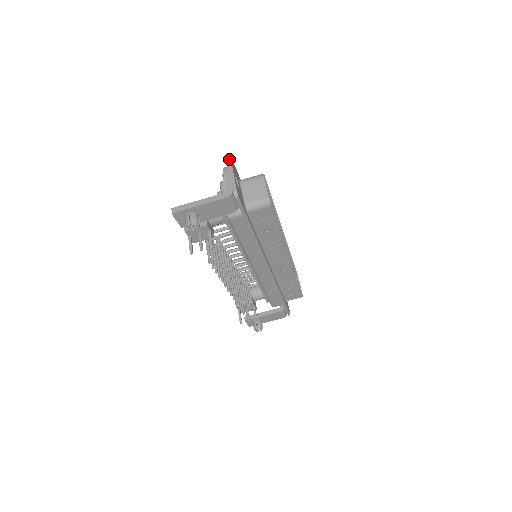
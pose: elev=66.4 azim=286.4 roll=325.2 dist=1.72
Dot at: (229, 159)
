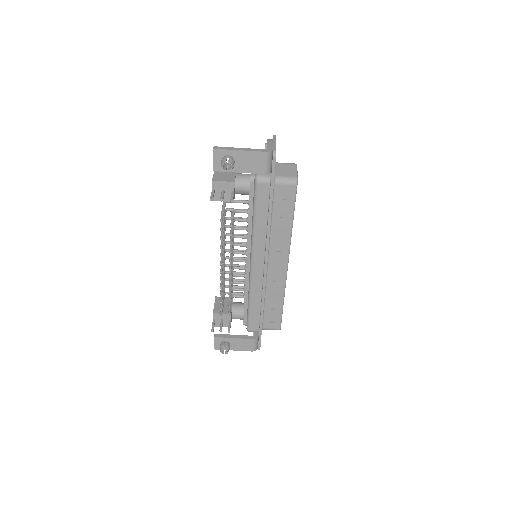
Dot at: (274, 135)
